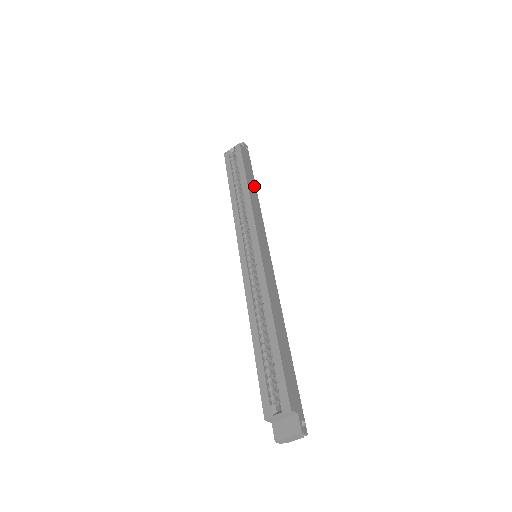
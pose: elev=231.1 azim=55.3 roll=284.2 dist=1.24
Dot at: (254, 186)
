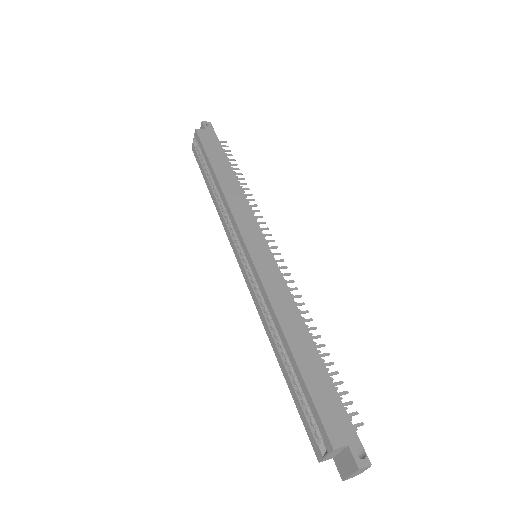
Dot at: (228, 169)
